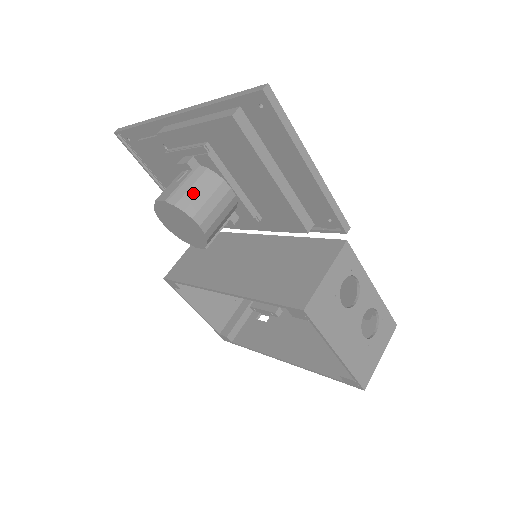
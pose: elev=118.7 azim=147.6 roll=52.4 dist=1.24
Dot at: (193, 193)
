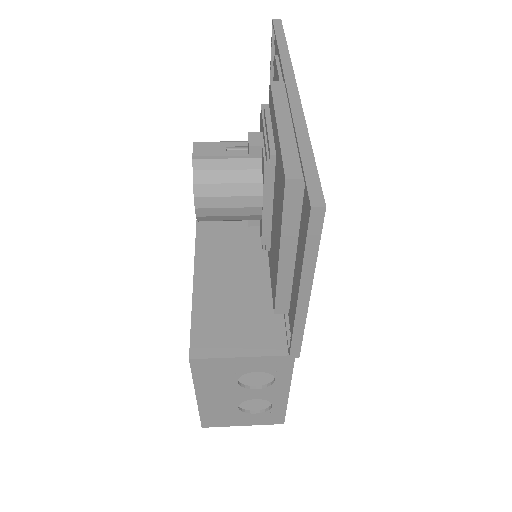
Dot at: (221, 177)
